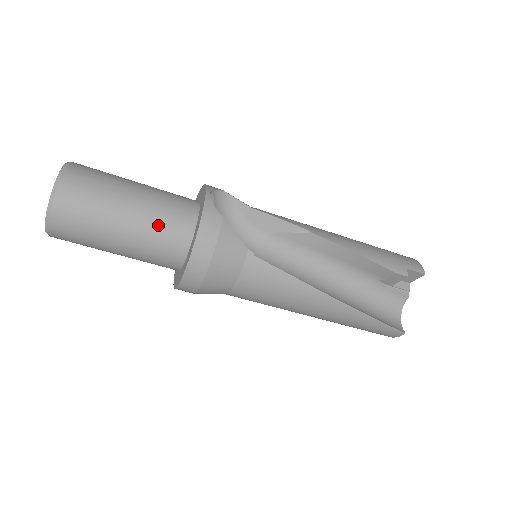
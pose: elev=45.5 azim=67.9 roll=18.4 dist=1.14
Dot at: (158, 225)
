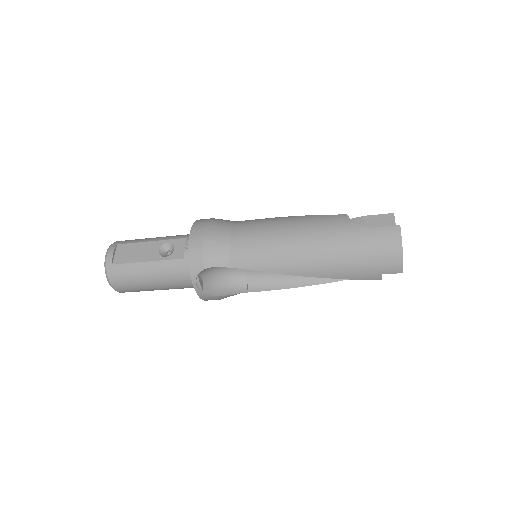
Dot at: occluded
